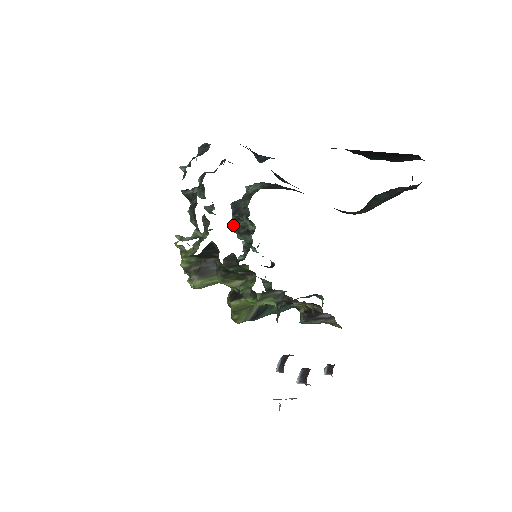
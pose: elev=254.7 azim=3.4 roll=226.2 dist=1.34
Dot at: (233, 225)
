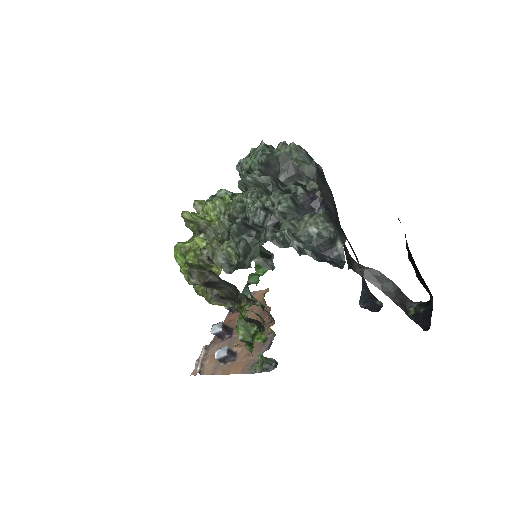
Dot at: (244, 167)
